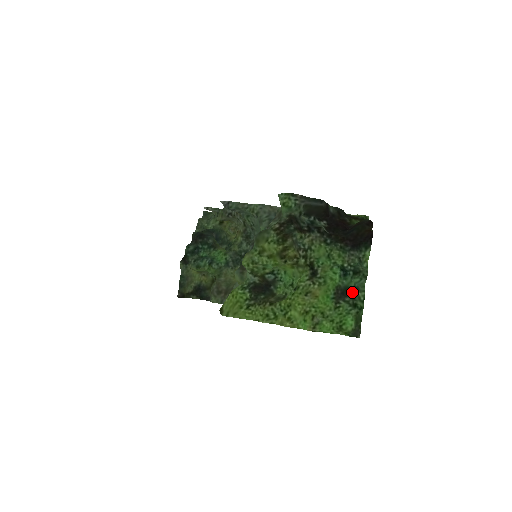
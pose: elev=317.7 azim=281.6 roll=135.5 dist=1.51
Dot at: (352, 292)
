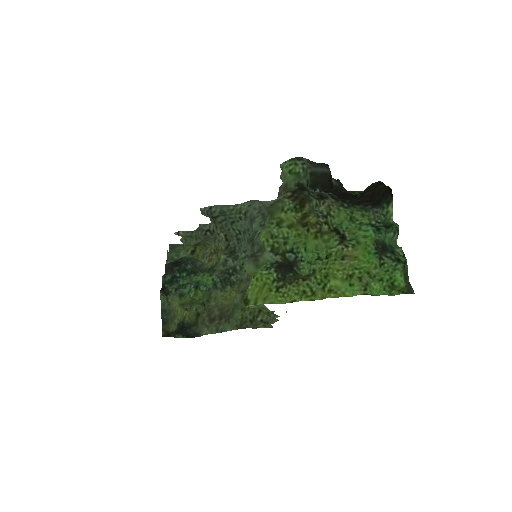
Dot at: (389, 248)
